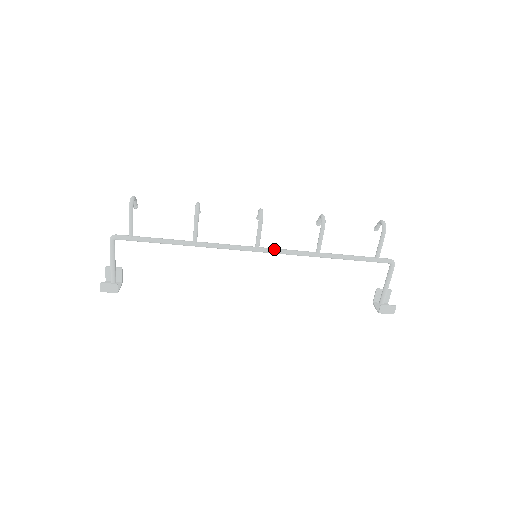
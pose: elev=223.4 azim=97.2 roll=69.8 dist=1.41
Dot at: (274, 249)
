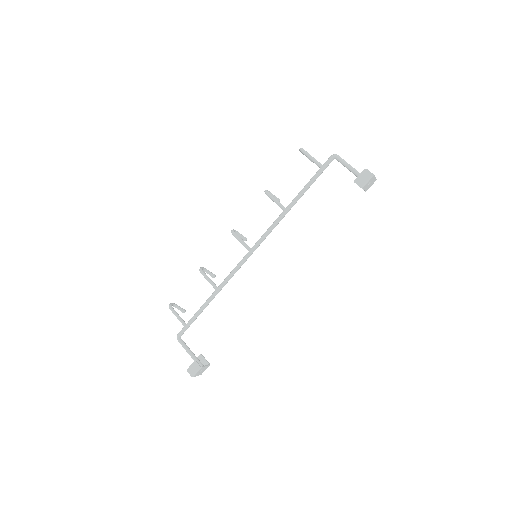
Dot at: (259, 239)
